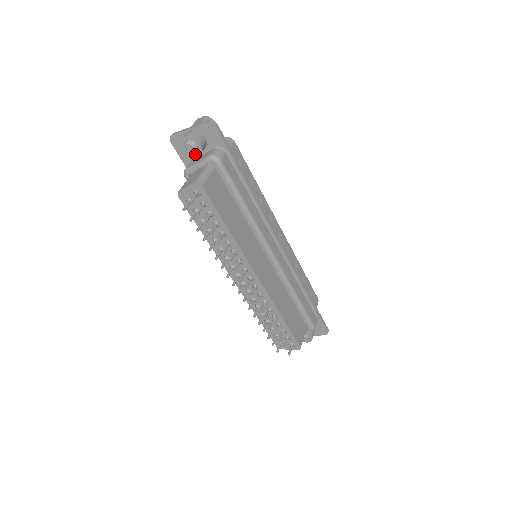
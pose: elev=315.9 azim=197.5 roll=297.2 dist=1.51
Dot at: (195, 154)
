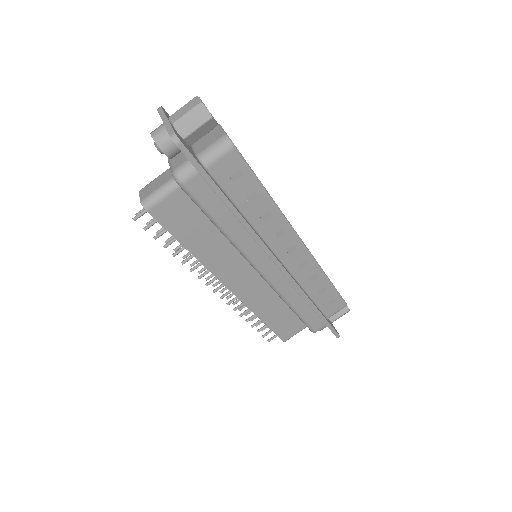
Dot at: occluded
